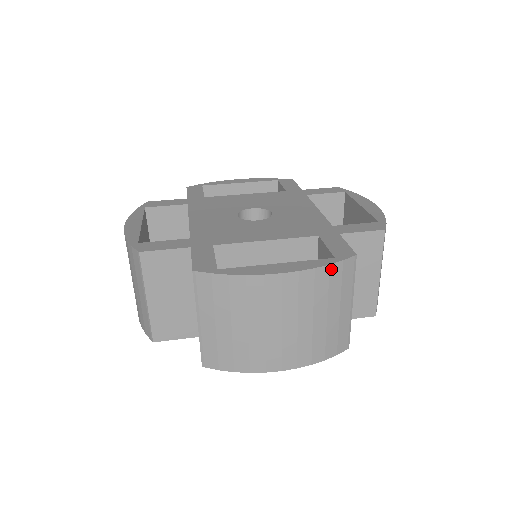
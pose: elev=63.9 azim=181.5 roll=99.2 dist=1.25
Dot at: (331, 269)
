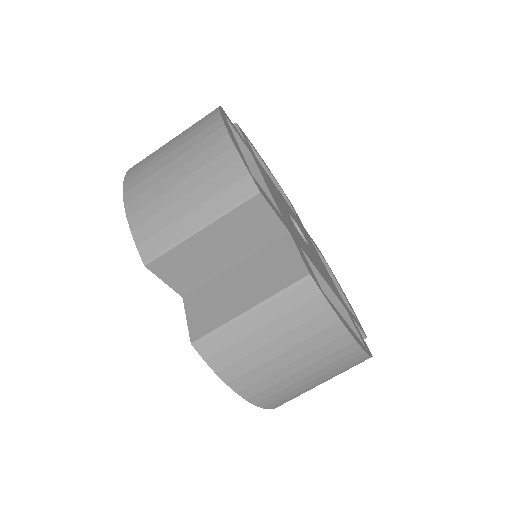
Dot at: (364, 358)
